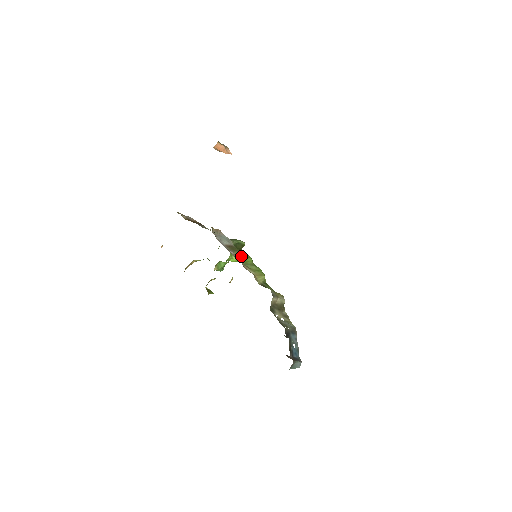
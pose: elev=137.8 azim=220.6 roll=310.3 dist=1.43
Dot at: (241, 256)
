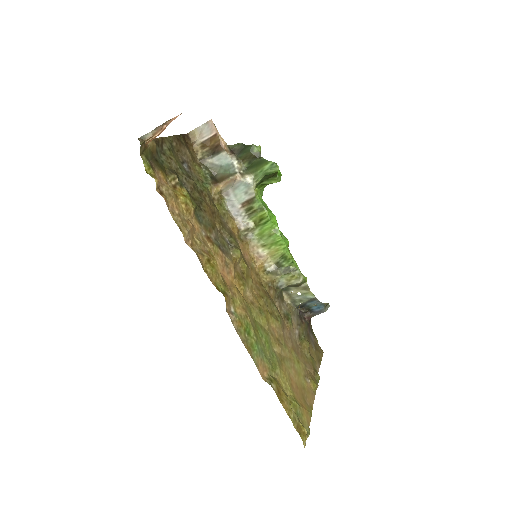
Dot at: (257, 224)
